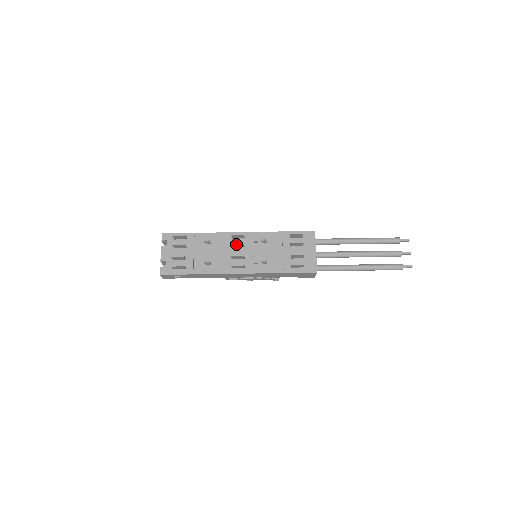
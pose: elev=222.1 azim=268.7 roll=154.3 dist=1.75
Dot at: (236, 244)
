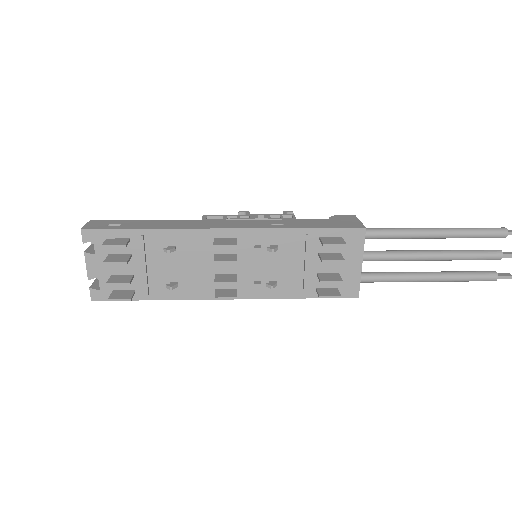
Dot at: (222, 262)
